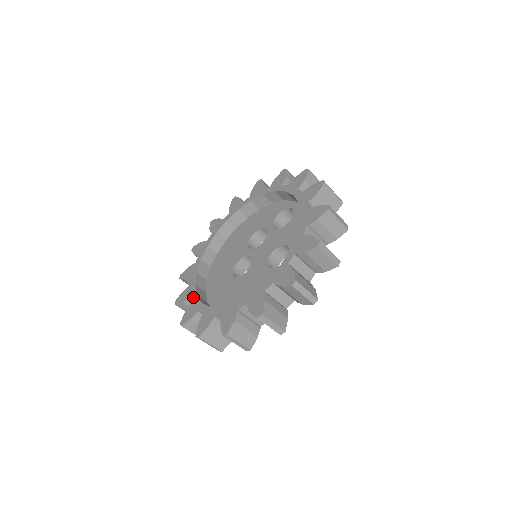
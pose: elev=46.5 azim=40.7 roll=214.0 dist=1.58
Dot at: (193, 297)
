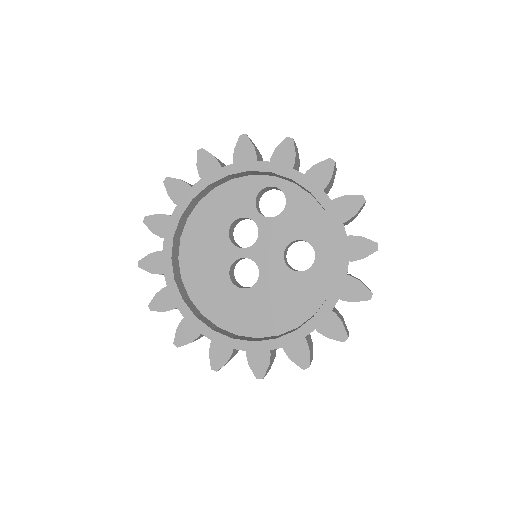
Dot at: (208, 333)
